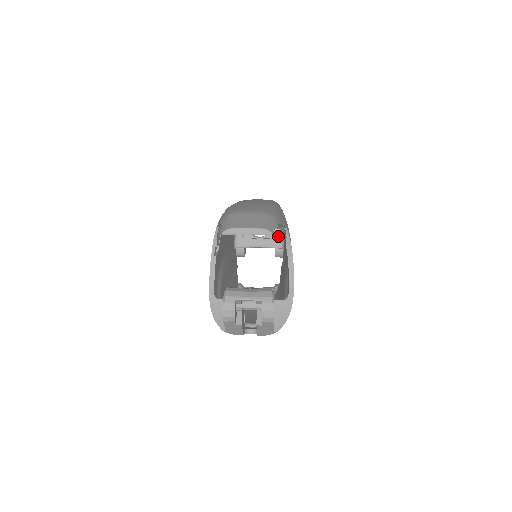
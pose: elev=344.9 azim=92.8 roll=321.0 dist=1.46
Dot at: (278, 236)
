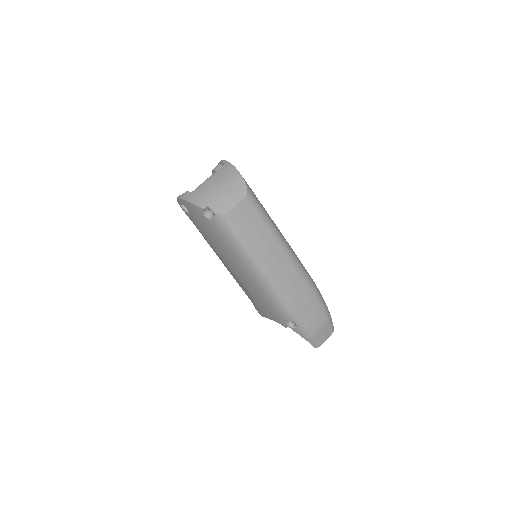
Dot at: occluded
